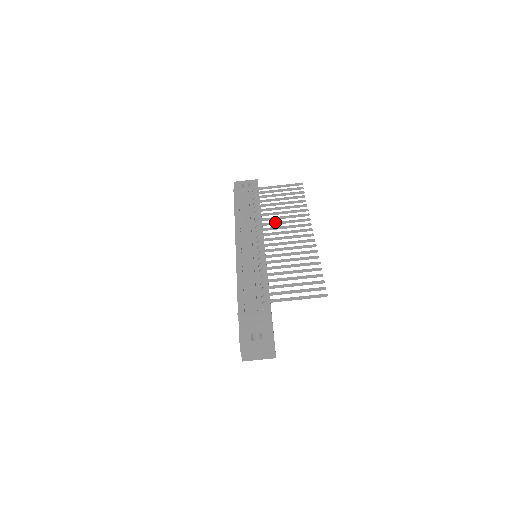
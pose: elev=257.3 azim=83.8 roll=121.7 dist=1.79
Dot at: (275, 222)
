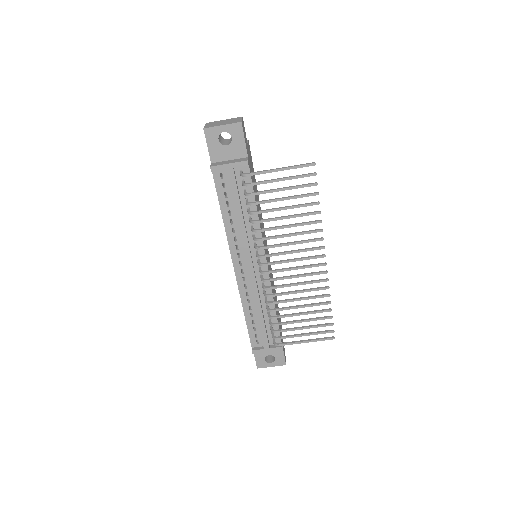
Dot at: (279, 246)
